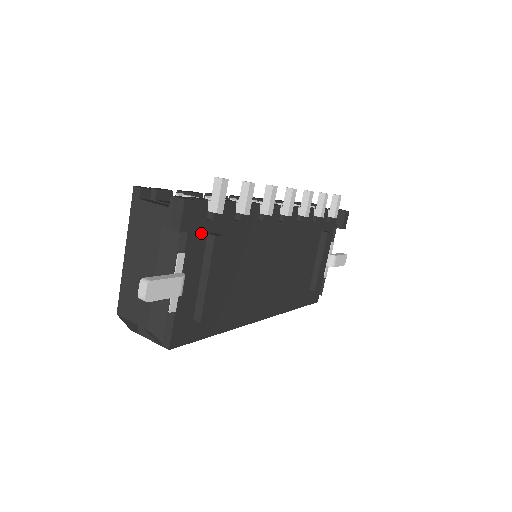
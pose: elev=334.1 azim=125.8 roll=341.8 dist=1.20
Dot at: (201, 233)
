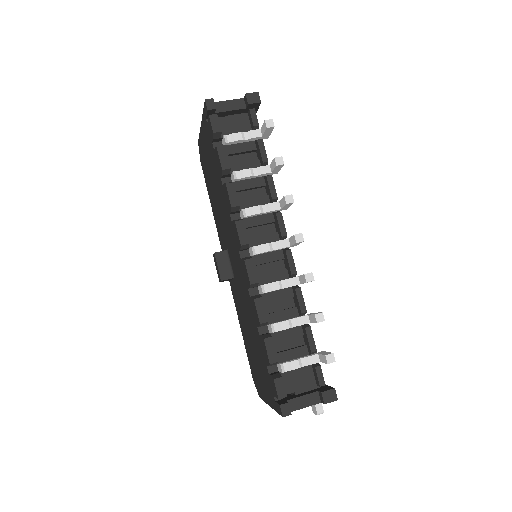
Dot at: occluded
